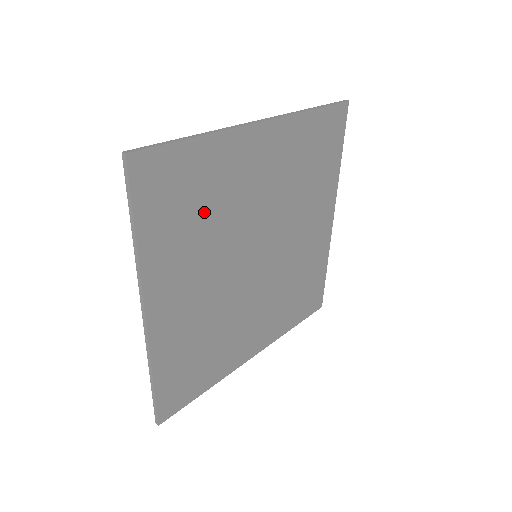
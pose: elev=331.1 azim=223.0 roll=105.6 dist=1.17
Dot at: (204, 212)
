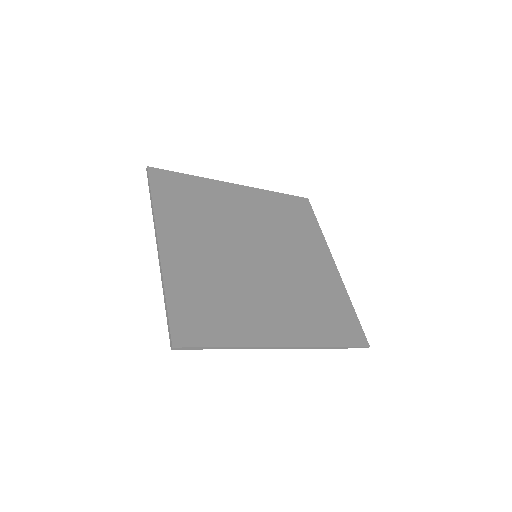
Dot at: (200, 208)
